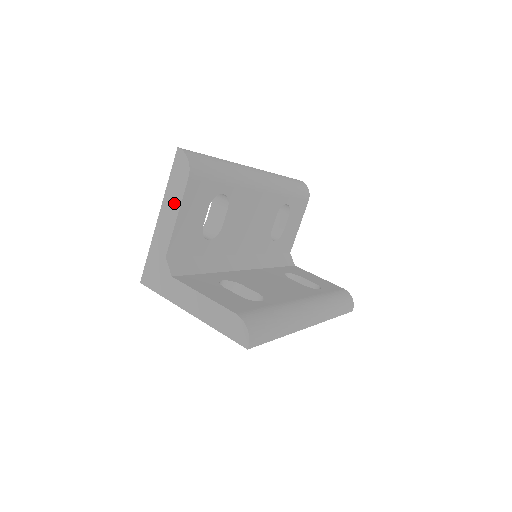
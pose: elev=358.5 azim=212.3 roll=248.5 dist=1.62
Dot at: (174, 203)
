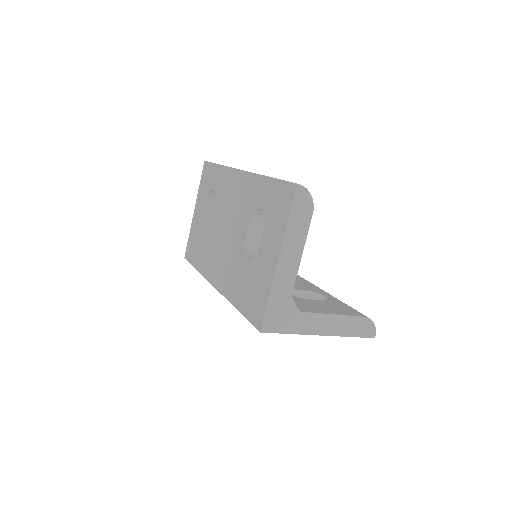
Dot at: (298, 242)
